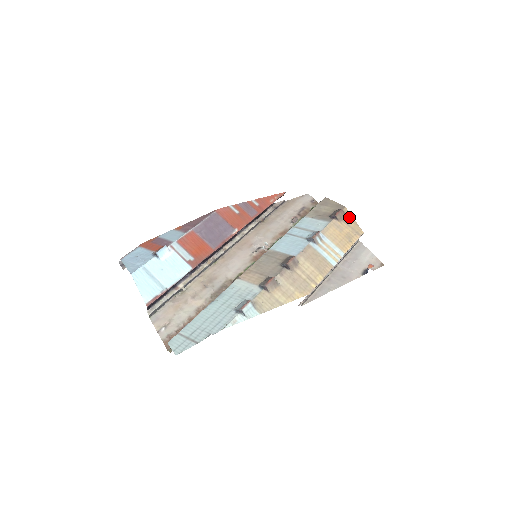
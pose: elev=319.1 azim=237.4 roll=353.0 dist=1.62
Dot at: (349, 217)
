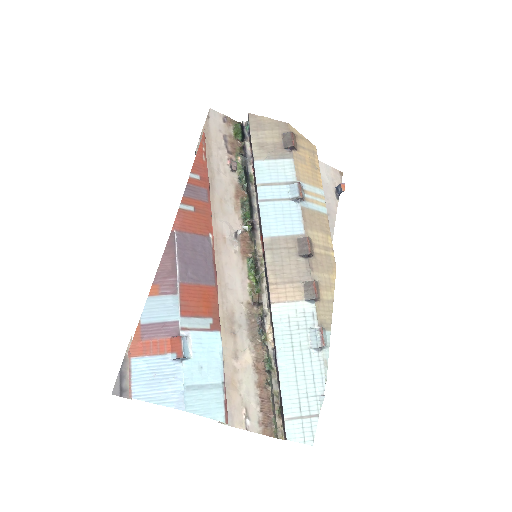
Dot at: (298, 136)
